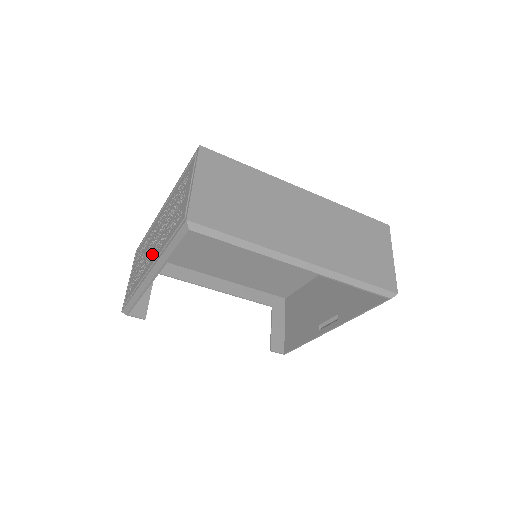
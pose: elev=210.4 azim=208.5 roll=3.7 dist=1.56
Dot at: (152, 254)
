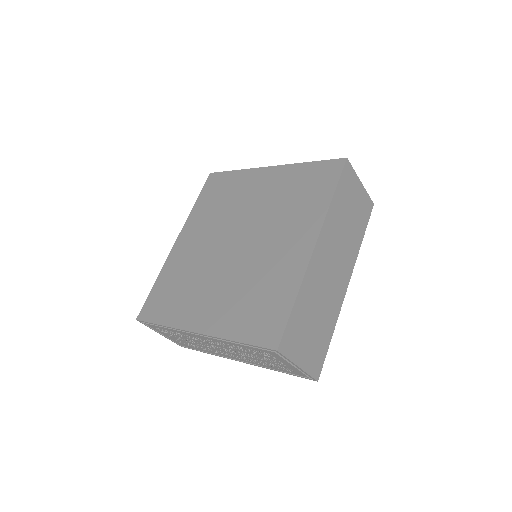
Dot at: occluded
